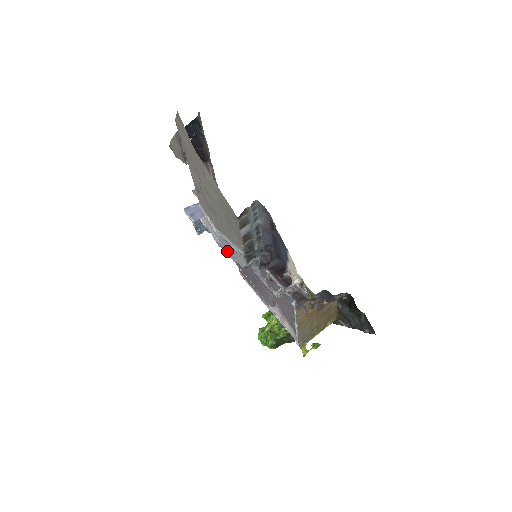
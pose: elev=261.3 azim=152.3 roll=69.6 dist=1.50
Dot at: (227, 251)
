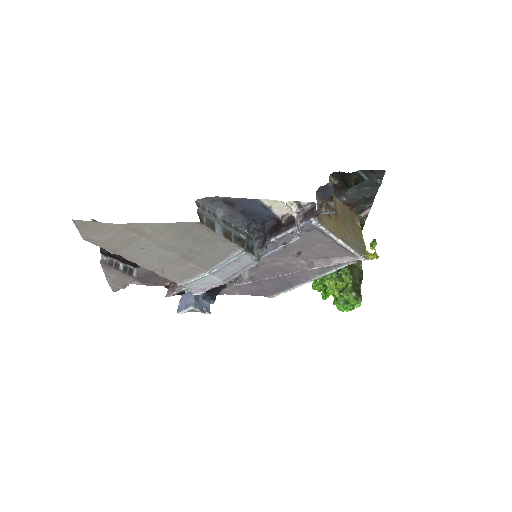
Dot at: (234, 275)
